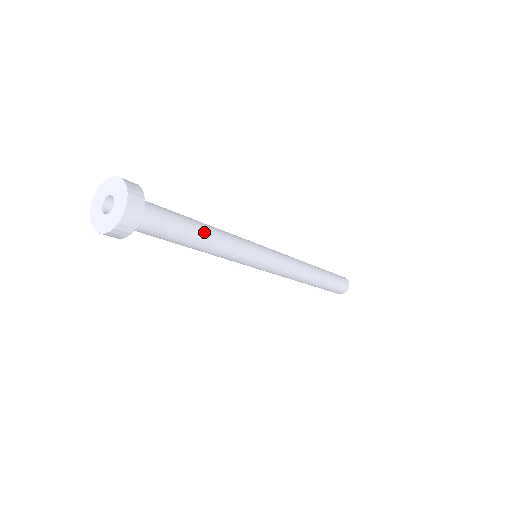
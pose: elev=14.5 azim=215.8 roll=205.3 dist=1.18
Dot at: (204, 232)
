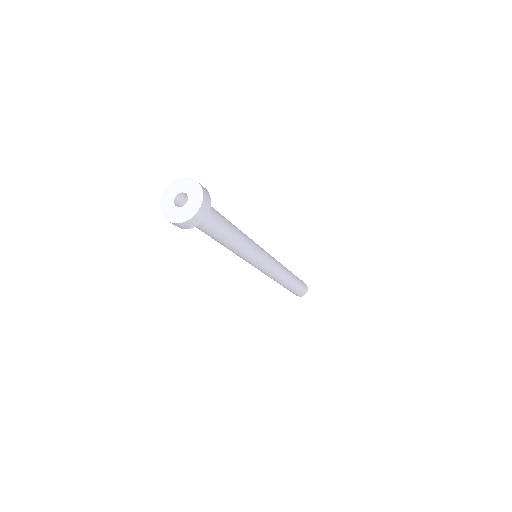
Dot at: (234, 226)
